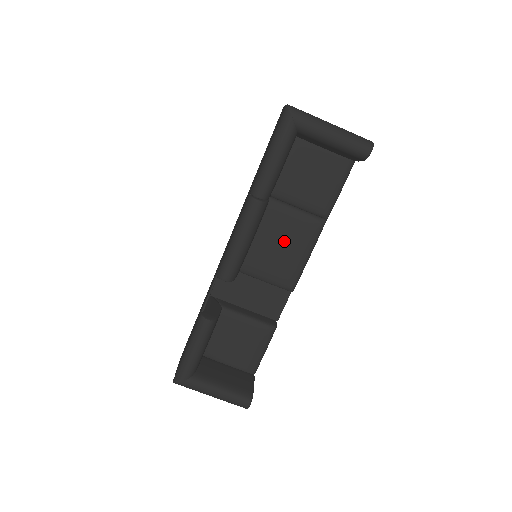
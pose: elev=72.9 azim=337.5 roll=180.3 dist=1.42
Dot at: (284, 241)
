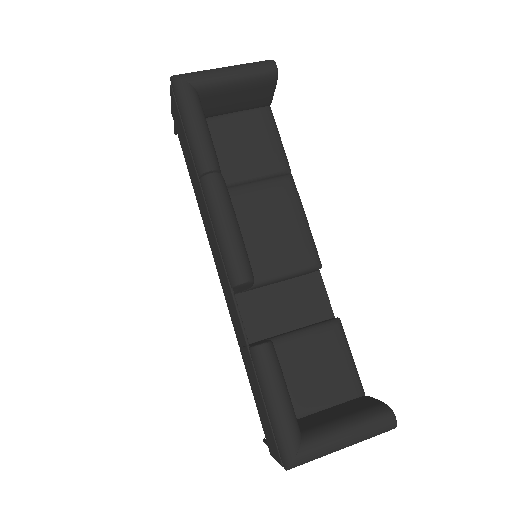
Dot at: (270, 219)
